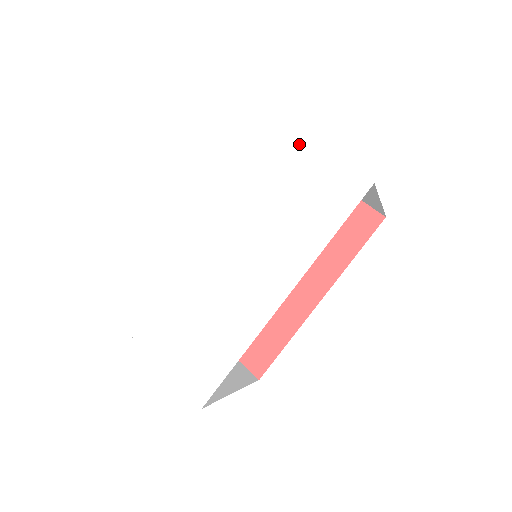
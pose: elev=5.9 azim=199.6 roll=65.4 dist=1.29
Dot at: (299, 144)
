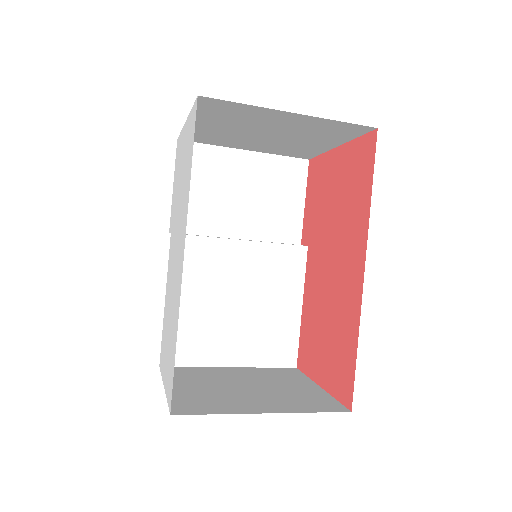
Dot at: (185, 129)
